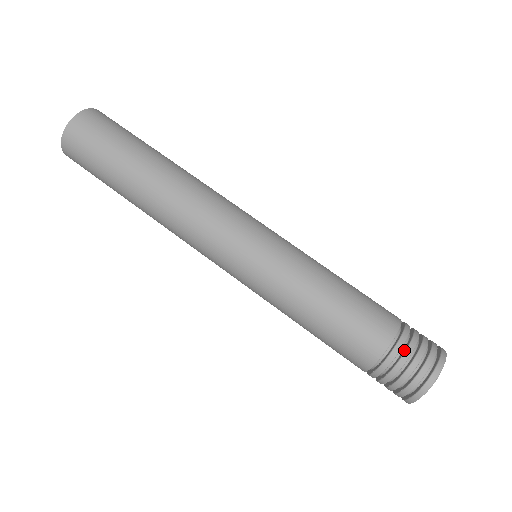
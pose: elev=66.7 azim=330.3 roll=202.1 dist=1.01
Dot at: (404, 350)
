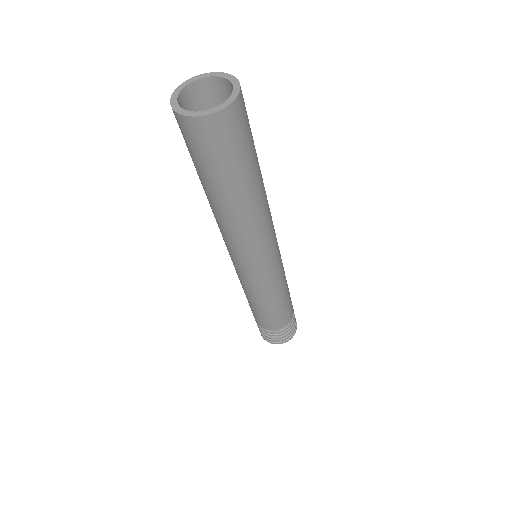
Dot at: (288, 328)
